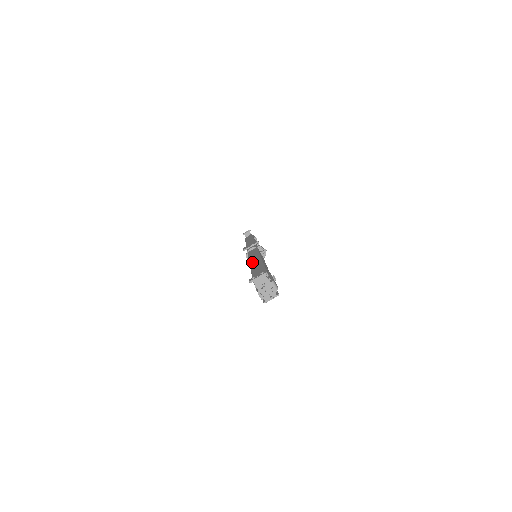
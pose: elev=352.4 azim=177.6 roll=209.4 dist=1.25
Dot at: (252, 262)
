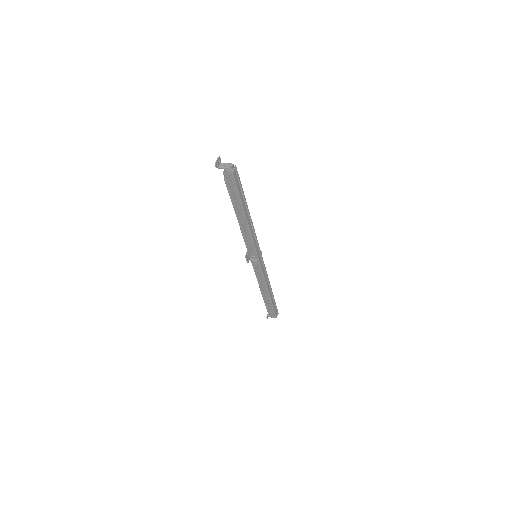
Dot at: (238, 220)
